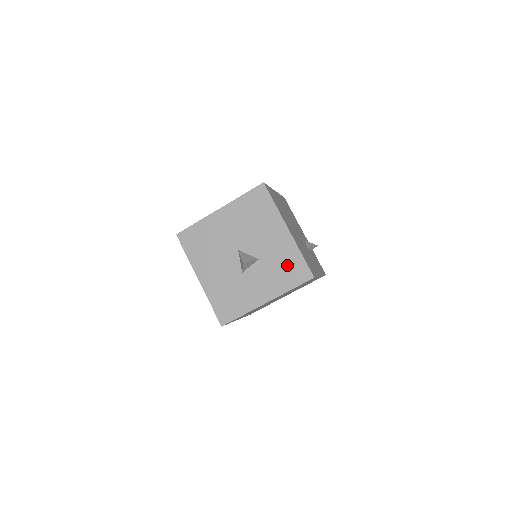
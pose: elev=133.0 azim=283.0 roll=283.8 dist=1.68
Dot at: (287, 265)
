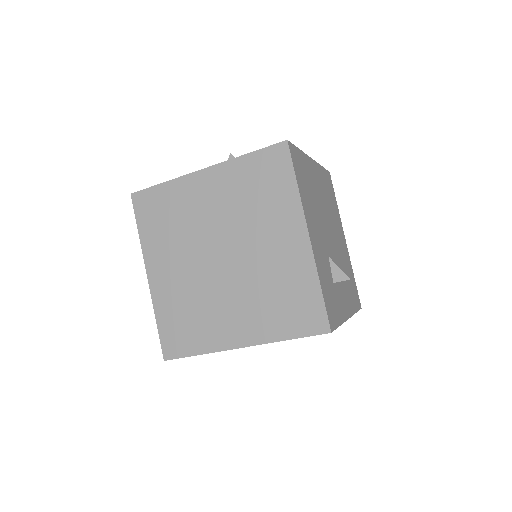
Dot at: occluded
